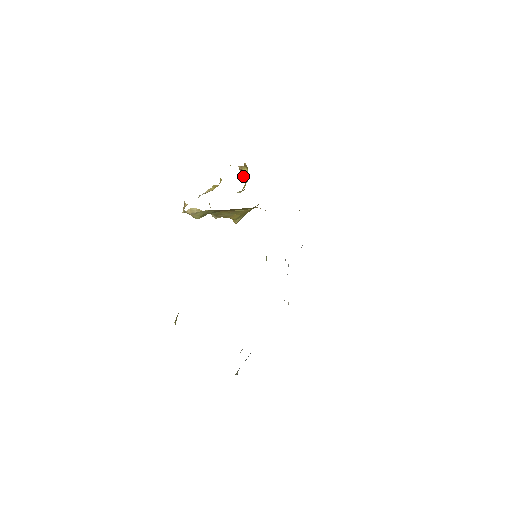
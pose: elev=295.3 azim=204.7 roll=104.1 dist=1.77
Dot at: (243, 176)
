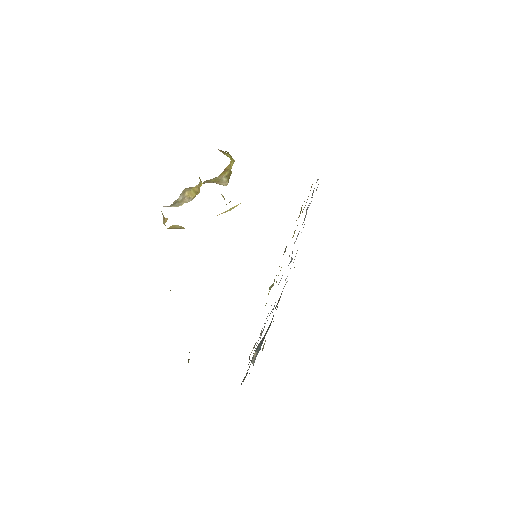
Dot at: occluded
